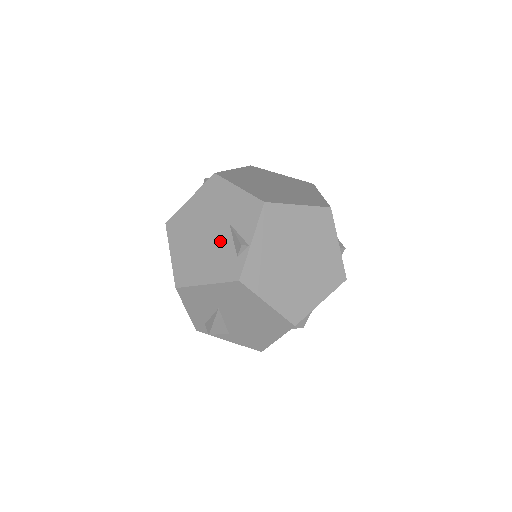
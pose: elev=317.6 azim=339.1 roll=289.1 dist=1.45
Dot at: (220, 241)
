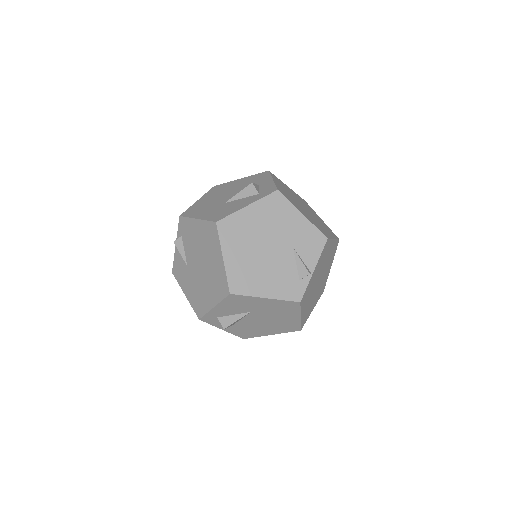
Dot at: (283, 261)
